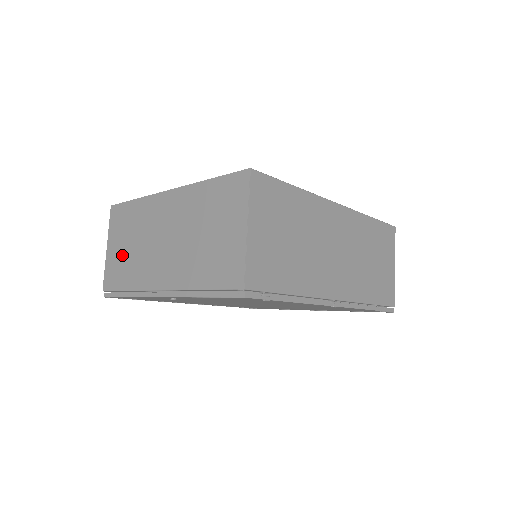
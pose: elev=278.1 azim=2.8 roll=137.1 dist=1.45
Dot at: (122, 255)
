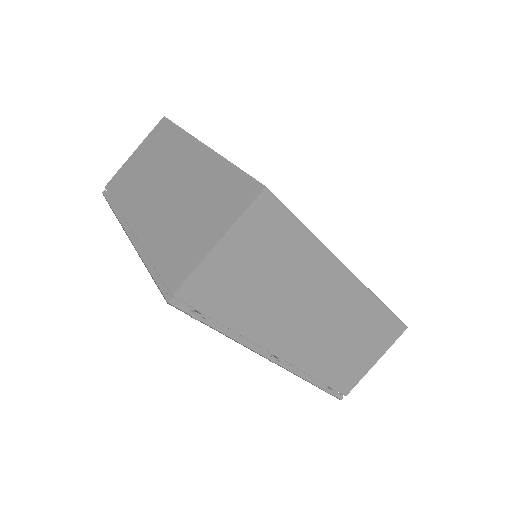
Dot at: (136, 169)
